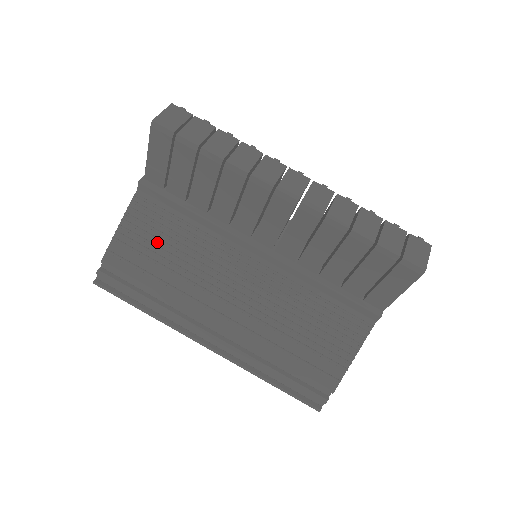
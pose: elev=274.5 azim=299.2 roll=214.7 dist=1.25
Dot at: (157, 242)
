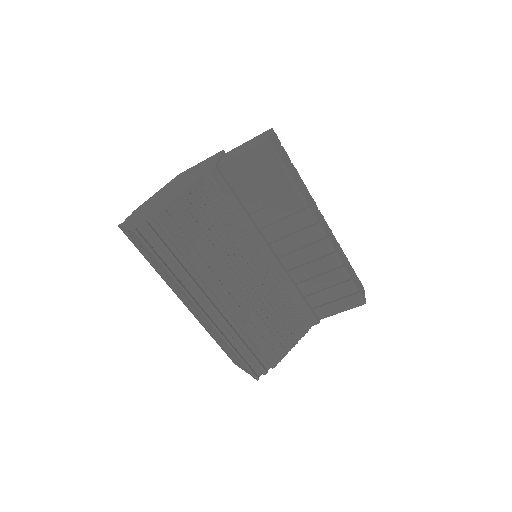
Dot at: (205, 219)
